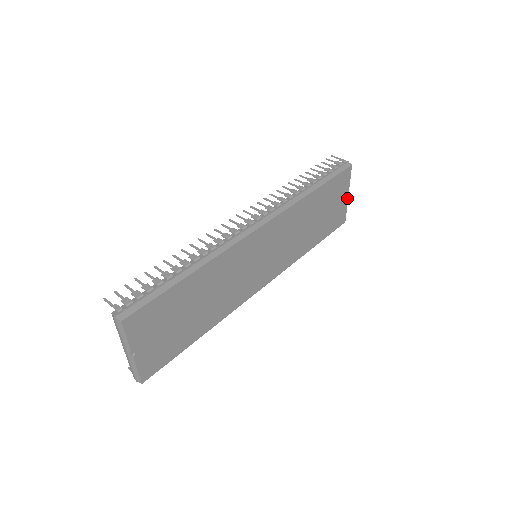
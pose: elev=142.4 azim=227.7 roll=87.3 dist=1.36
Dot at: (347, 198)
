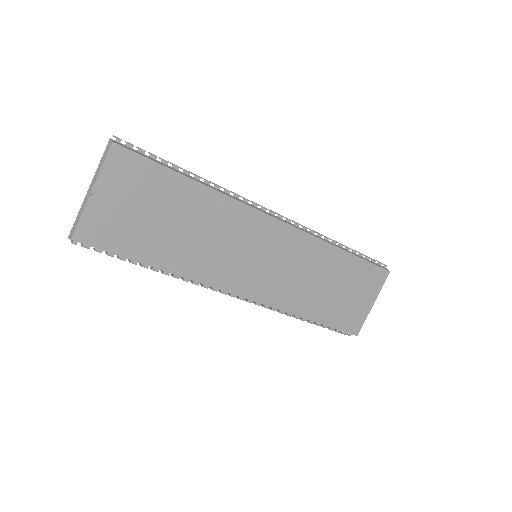
Dot at: (371, 307)
